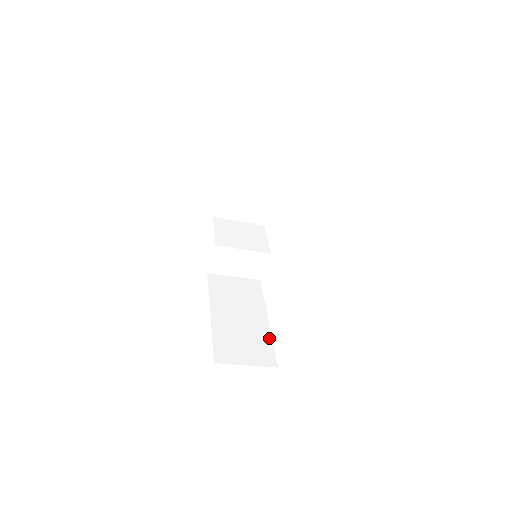
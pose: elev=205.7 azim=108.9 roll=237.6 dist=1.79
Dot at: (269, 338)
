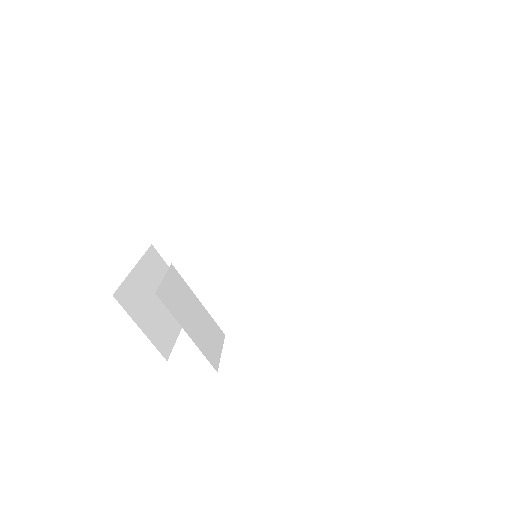
Dot at: occluded
